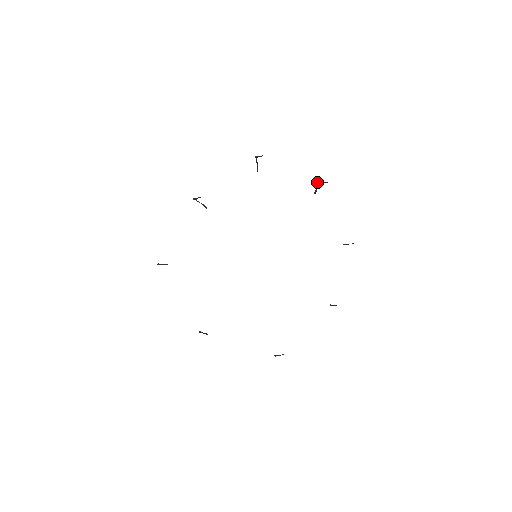
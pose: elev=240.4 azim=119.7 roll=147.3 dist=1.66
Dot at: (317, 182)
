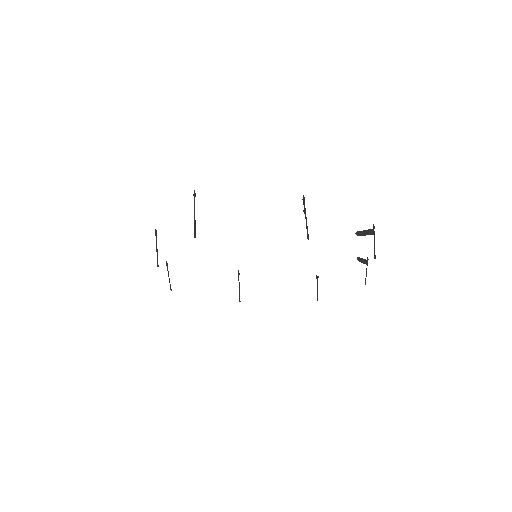
Dot at: (303, 201)
